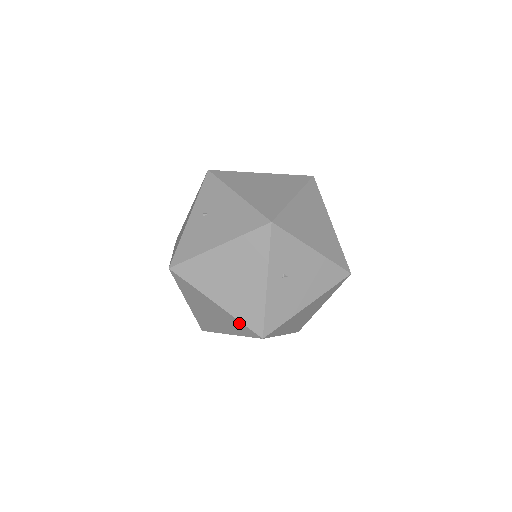
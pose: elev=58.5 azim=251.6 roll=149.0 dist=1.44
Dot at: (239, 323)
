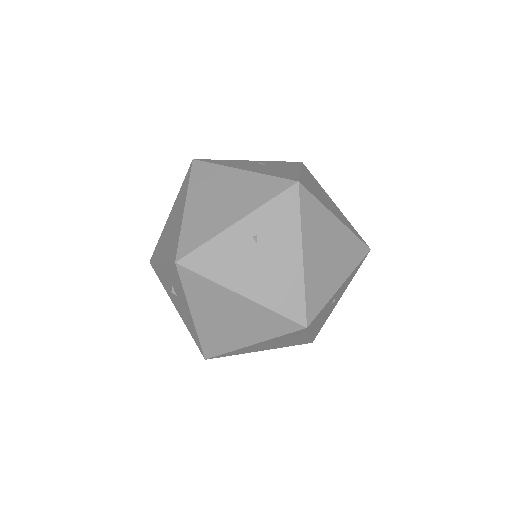
Dot at: (178, 237)
